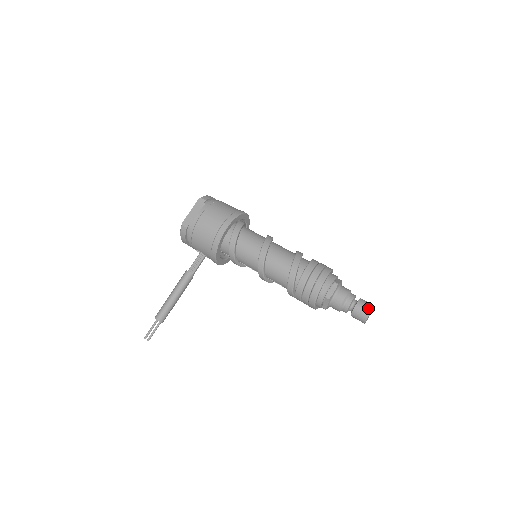
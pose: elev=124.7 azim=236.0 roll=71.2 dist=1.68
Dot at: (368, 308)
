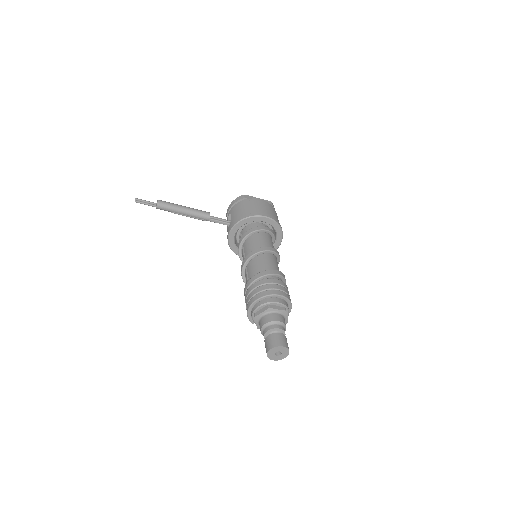
Dot at: (285, 343)
